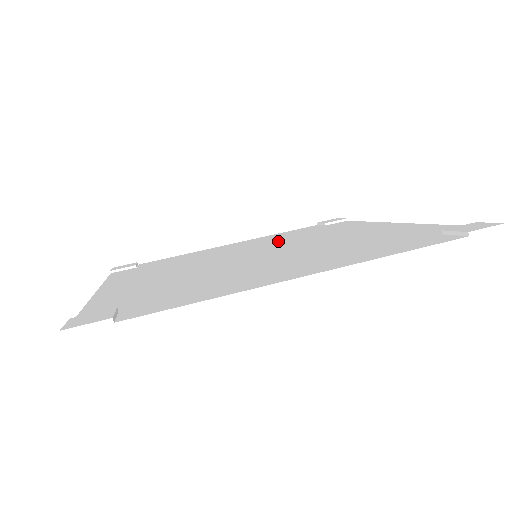
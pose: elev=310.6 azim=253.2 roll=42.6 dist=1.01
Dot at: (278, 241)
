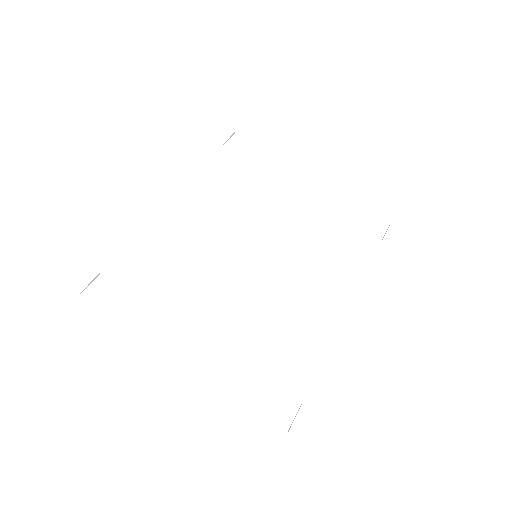
Dot at: (310, 237)
